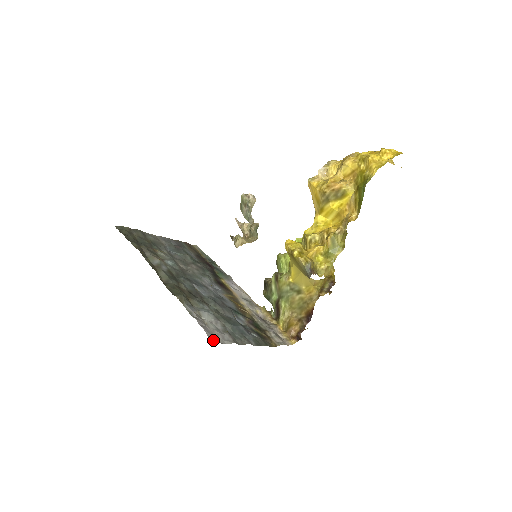
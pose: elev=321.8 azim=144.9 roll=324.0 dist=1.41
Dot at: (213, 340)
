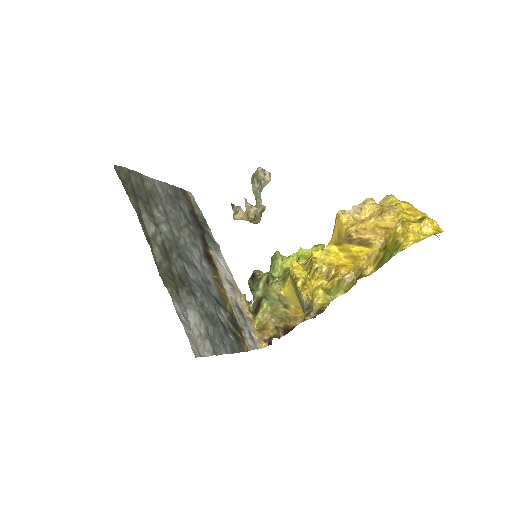
Dot at: (196, 355)
